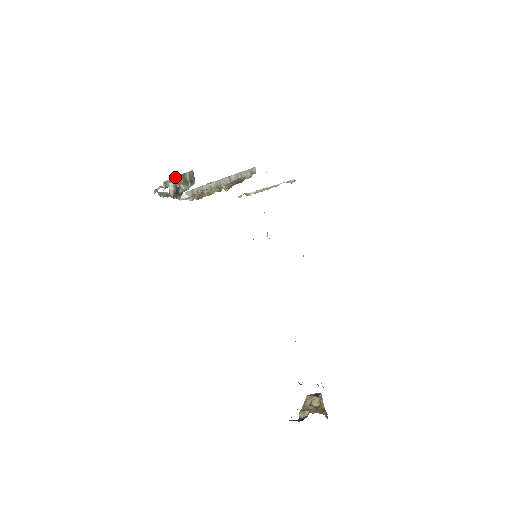
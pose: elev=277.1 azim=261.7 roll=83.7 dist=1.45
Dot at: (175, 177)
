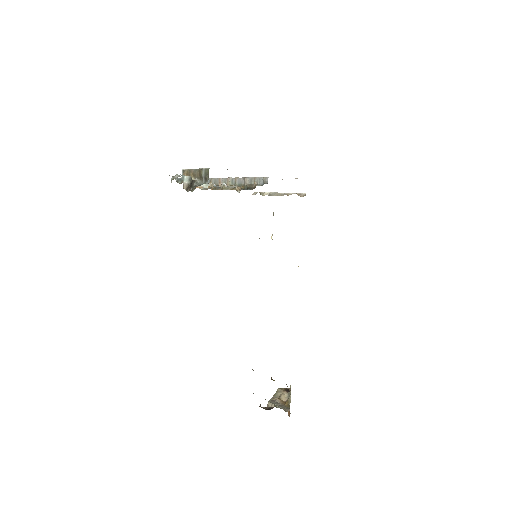
Dot at: (193, 169)
